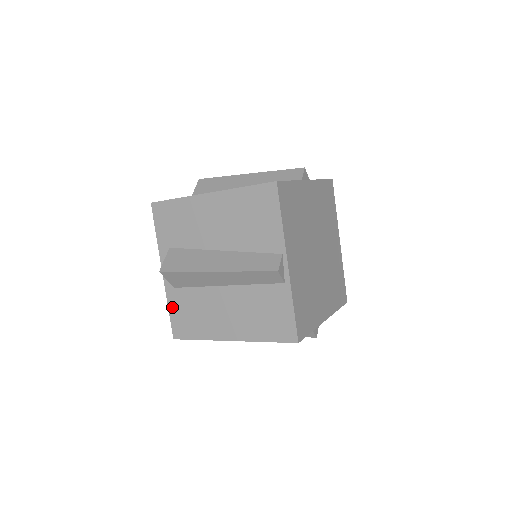
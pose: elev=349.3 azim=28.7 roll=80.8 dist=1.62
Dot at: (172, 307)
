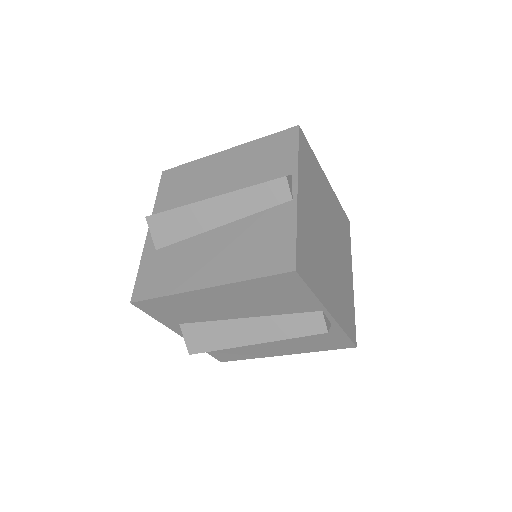
Dot at: occluded
